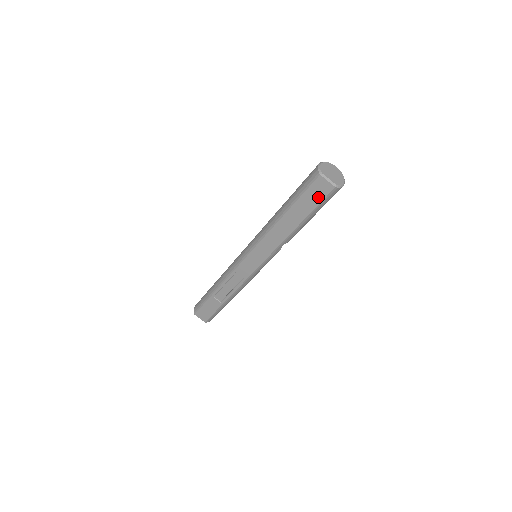
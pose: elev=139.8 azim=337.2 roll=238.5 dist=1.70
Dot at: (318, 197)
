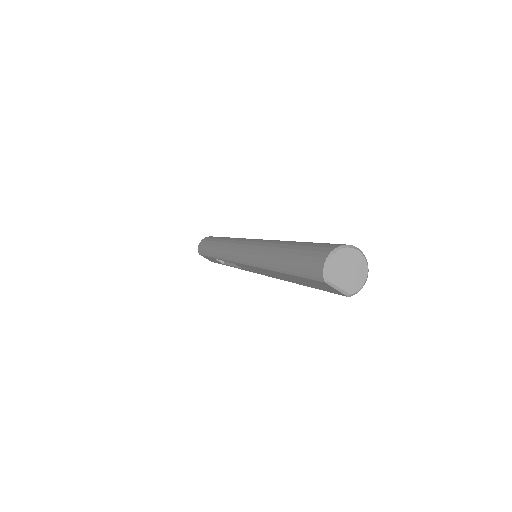
Dot at: (324, 288)
